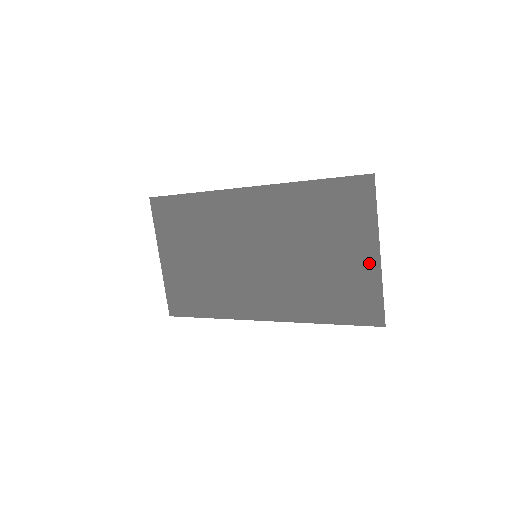
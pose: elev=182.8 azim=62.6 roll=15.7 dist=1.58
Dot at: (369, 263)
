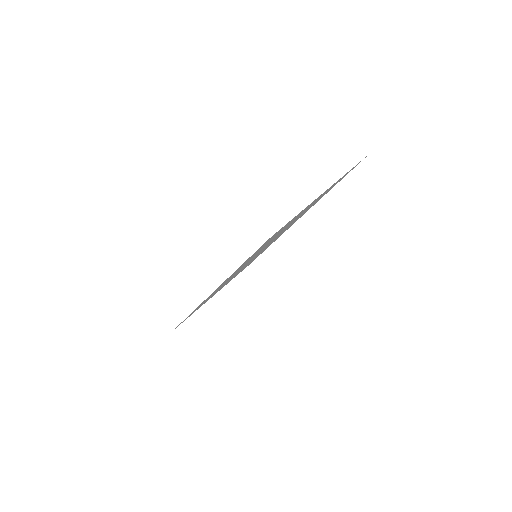
Dot at: occluded
